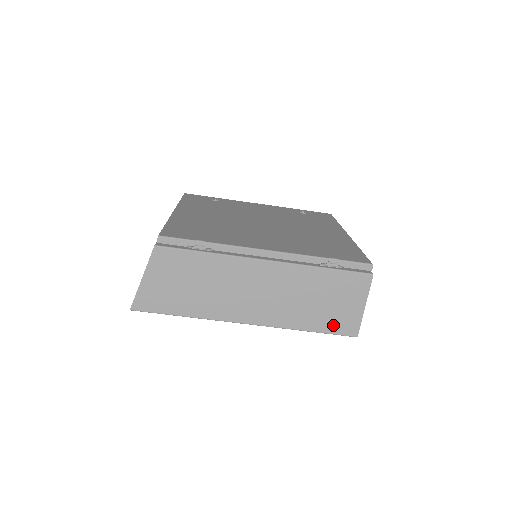
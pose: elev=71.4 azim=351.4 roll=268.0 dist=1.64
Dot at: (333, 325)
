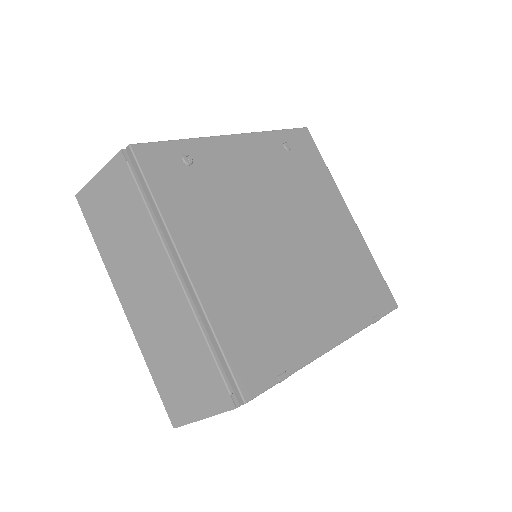
Dot at: occluded
